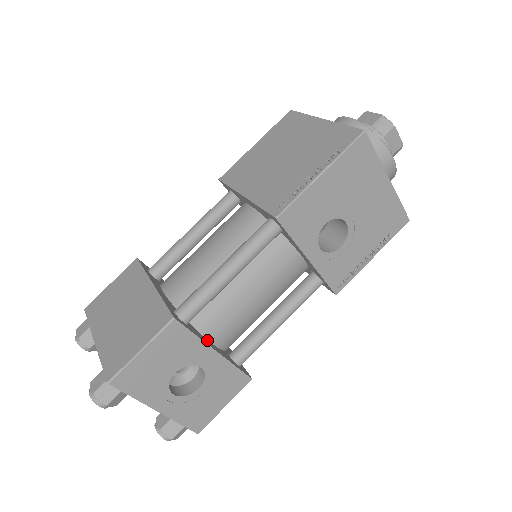
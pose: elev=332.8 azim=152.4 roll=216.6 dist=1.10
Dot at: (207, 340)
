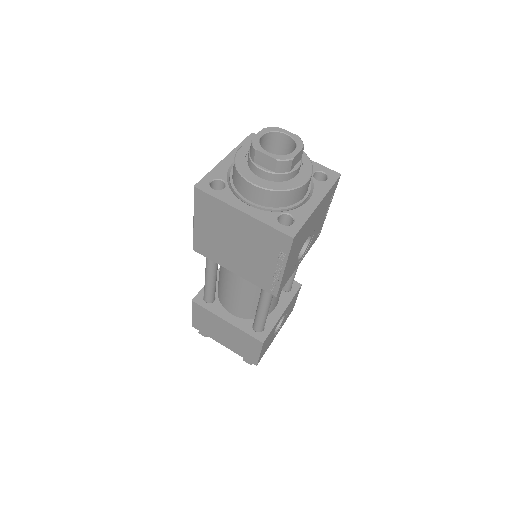
Dot at: (274, 312)
